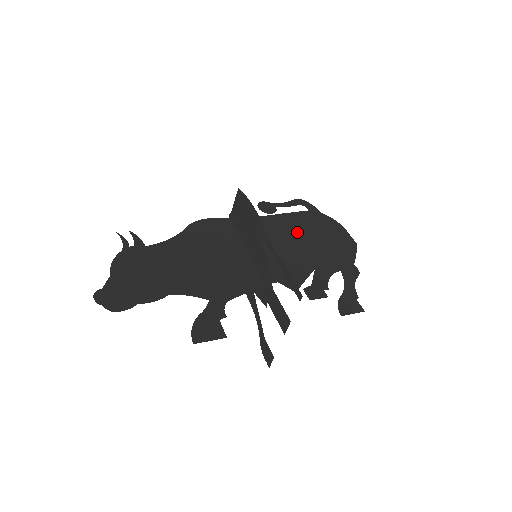
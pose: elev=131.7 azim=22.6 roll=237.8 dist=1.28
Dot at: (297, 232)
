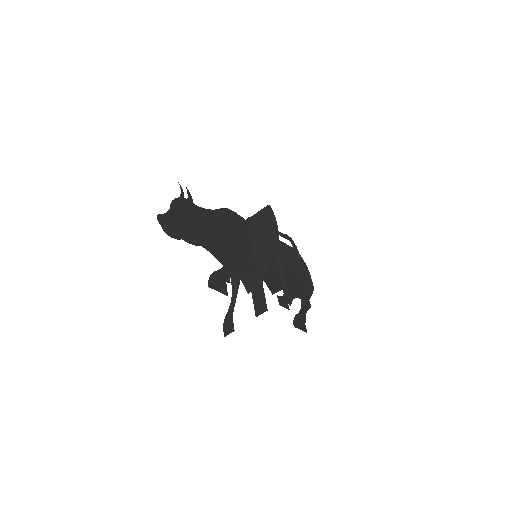
Dot at: (283, 257)
